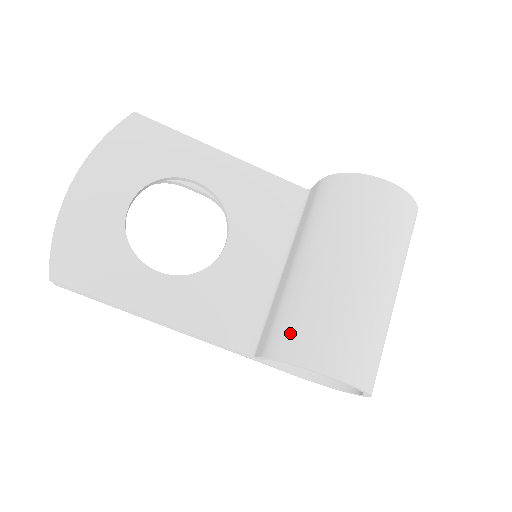
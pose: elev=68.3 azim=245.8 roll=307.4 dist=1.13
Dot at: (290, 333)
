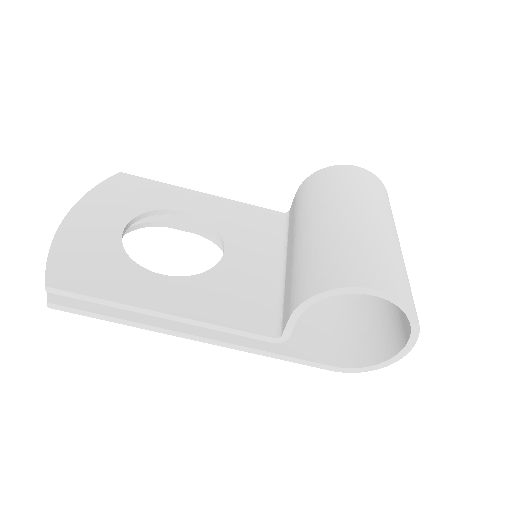
Dot at: (313, 274)
